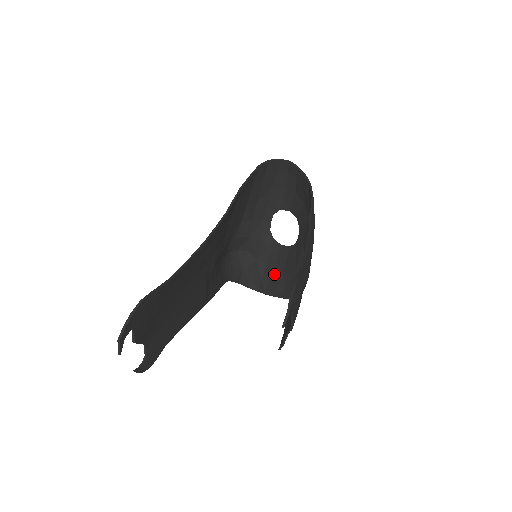
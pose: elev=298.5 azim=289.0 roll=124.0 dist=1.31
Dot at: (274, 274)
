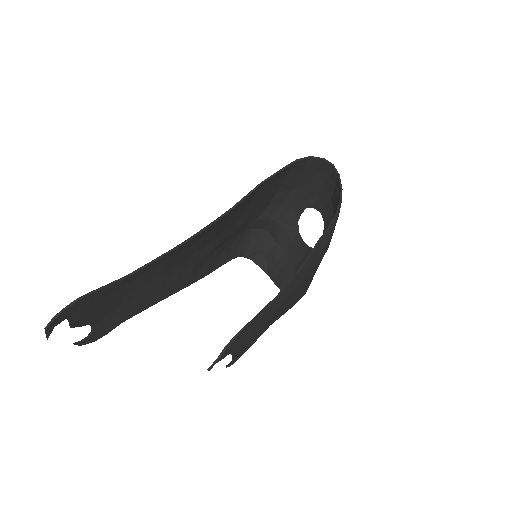
Dot at: (287, 266)
